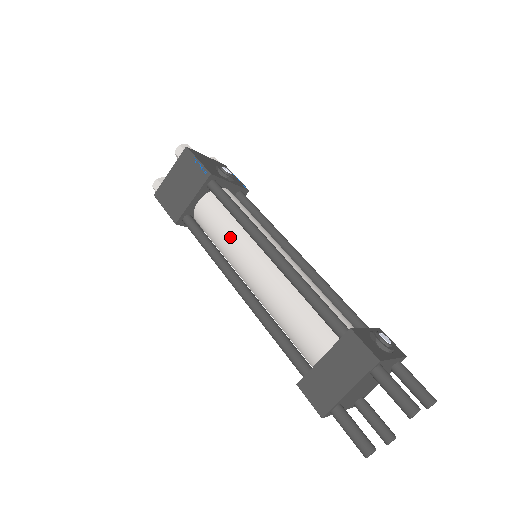
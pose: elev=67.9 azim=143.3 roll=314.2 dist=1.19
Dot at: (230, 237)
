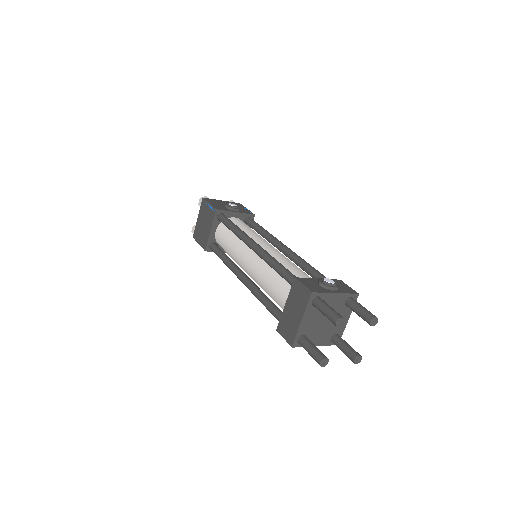
Dot at: (234, 247)
